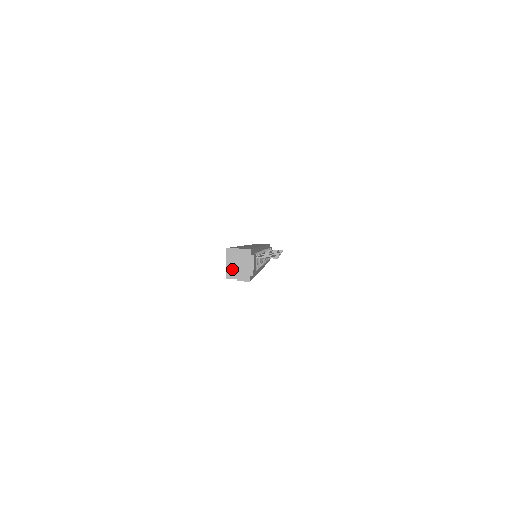
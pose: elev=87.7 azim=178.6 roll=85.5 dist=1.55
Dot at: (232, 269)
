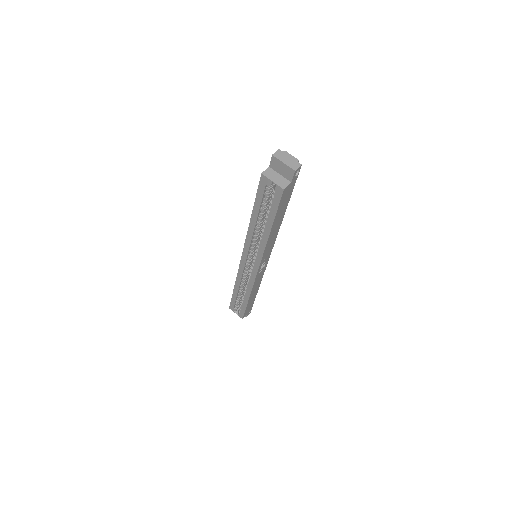
Dot at: (280, 181)
